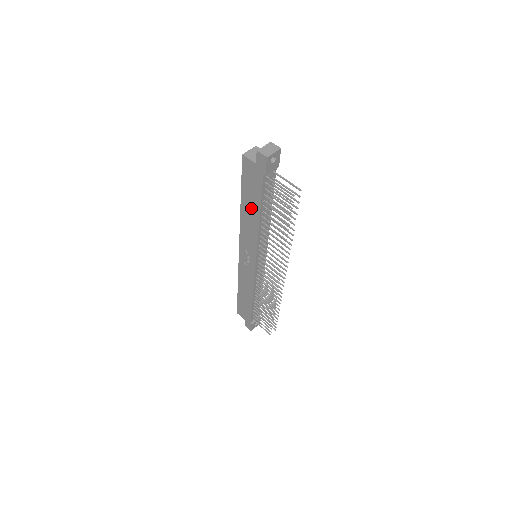
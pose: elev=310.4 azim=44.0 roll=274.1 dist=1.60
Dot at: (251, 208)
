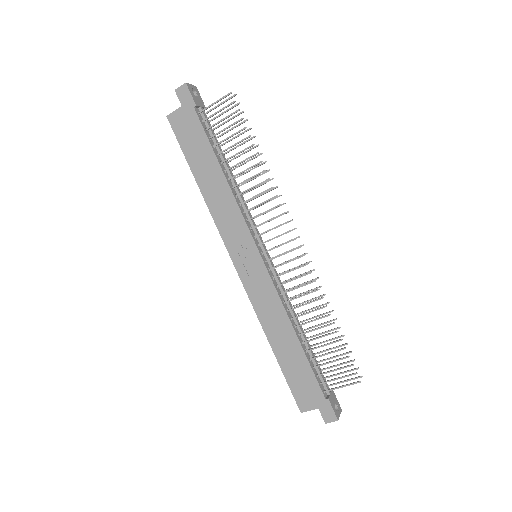
Dot at: (208, 171)
